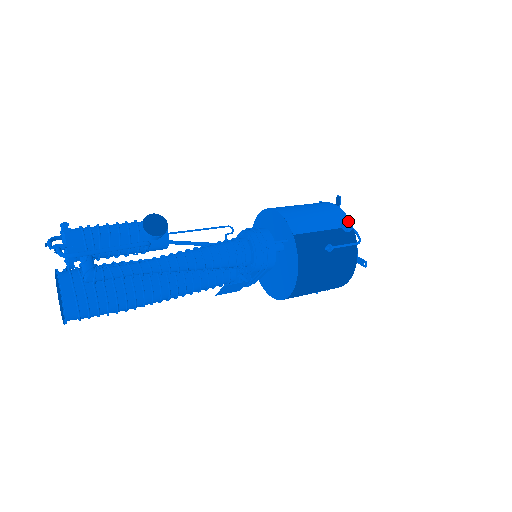
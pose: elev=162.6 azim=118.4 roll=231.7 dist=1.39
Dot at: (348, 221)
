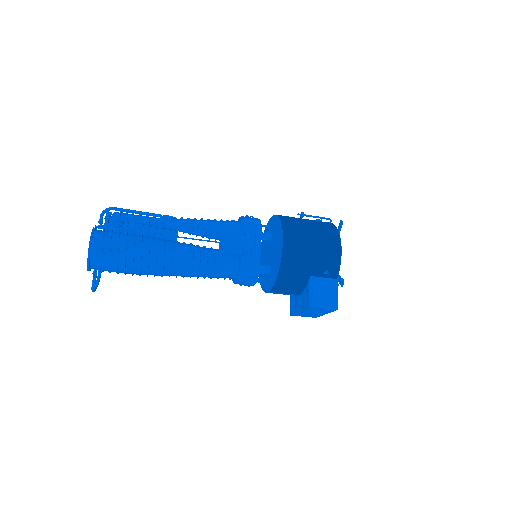
Dot at: occluded
